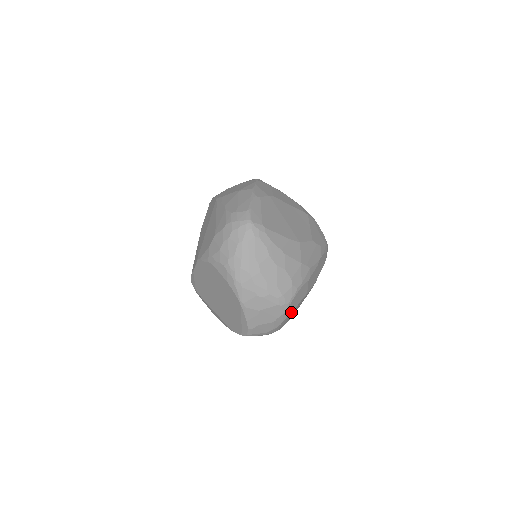
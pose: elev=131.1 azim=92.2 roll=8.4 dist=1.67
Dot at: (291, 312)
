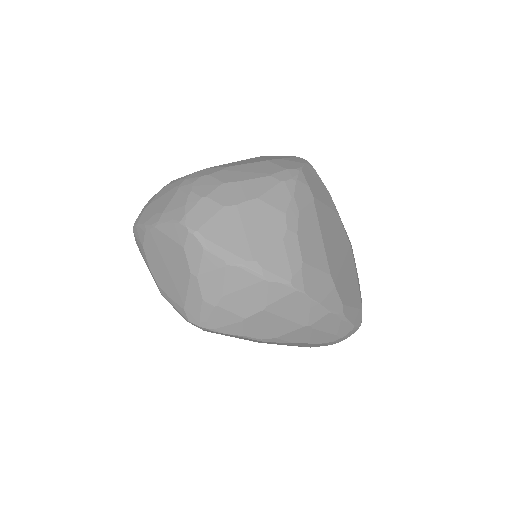
Dot at: occluded
